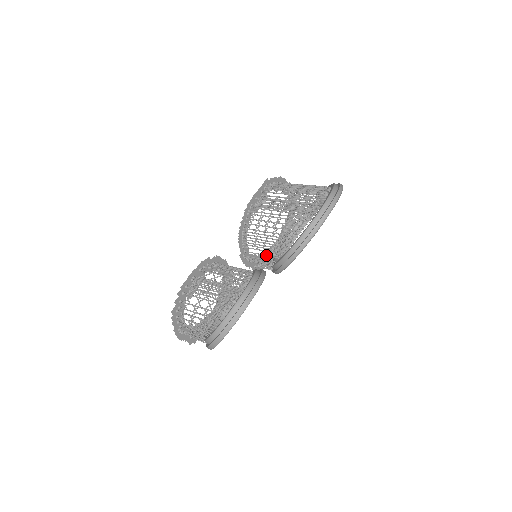
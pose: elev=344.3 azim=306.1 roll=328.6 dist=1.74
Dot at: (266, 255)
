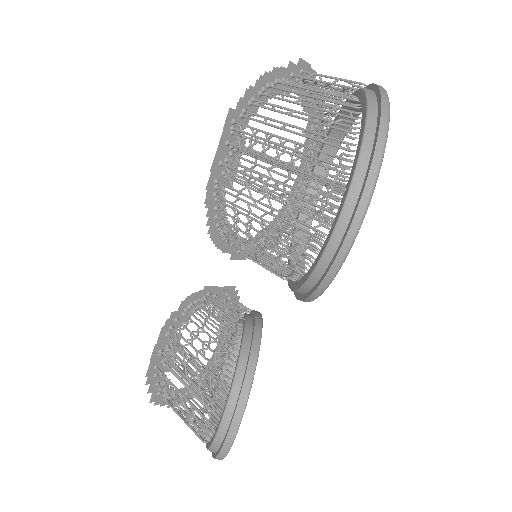
Dot at: occluded
